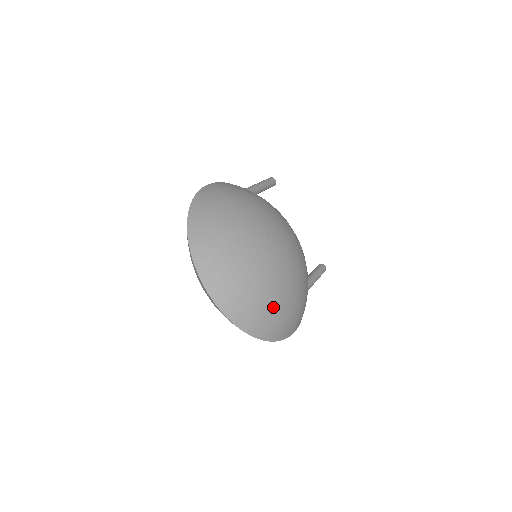
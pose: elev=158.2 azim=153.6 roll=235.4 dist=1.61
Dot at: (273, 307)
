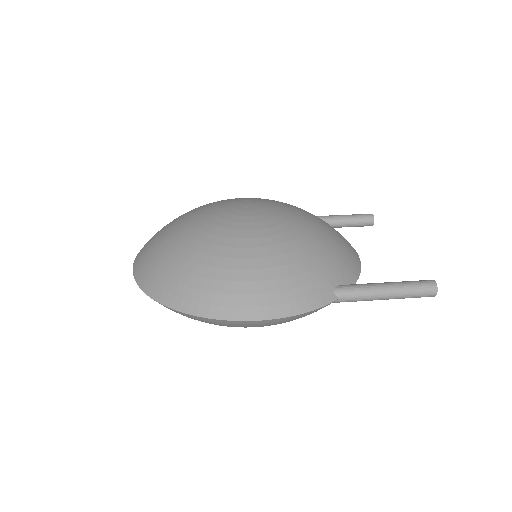
Dot at: (185, 261)
